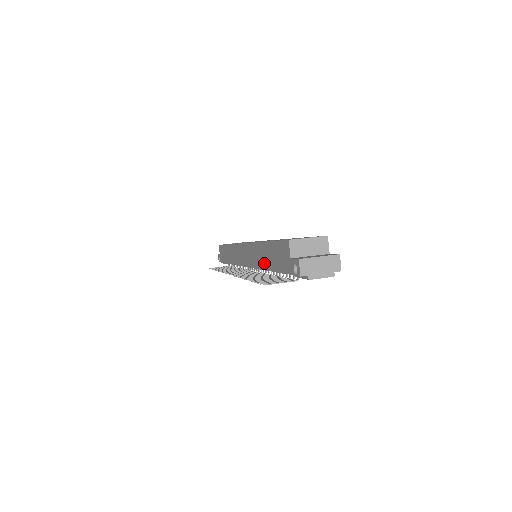
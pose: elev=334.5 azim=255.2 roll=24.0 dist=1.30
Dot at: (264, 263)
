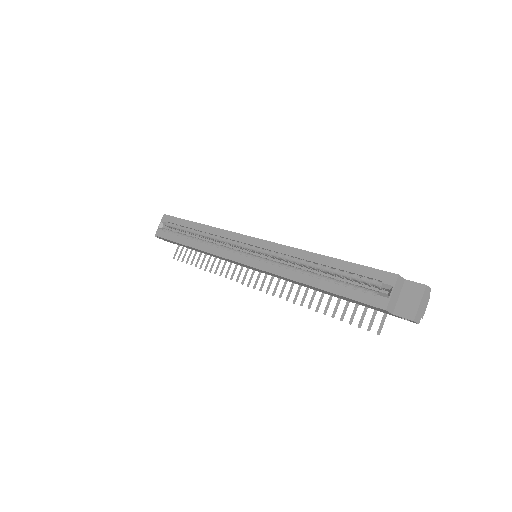
Dot at: (319, 291)
